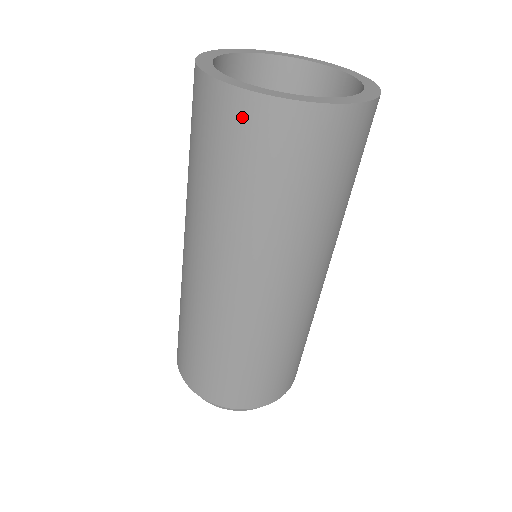
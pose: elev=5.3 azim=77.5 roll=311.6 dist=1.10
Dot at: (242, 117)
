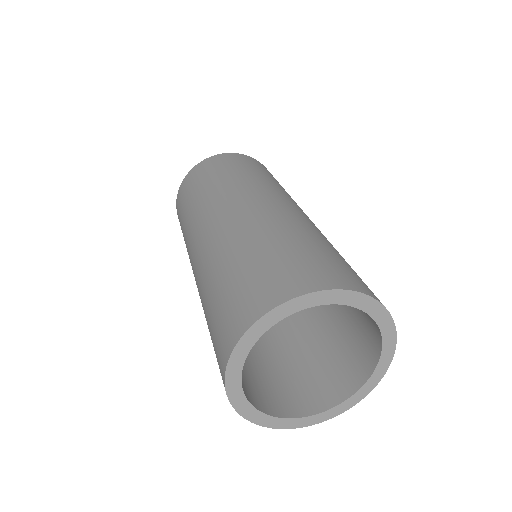
Dot at: occluded
